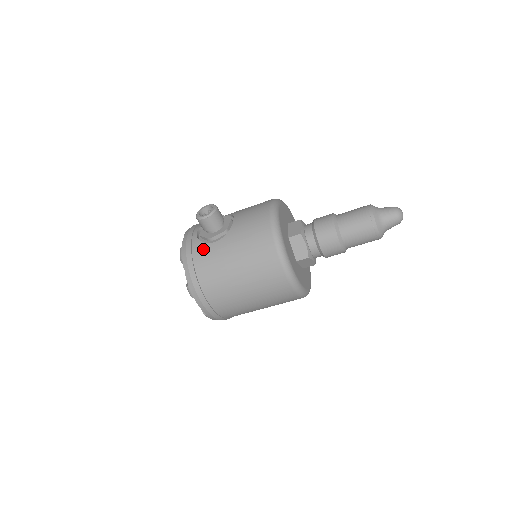
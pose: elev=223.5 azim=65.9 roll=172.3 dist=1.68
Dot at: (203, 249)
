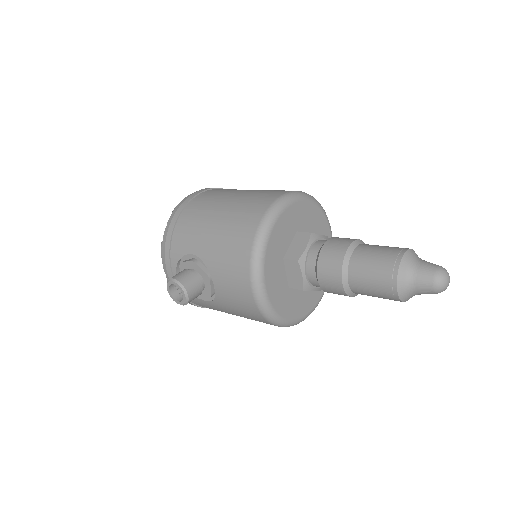
Dot at: (196, 301)
